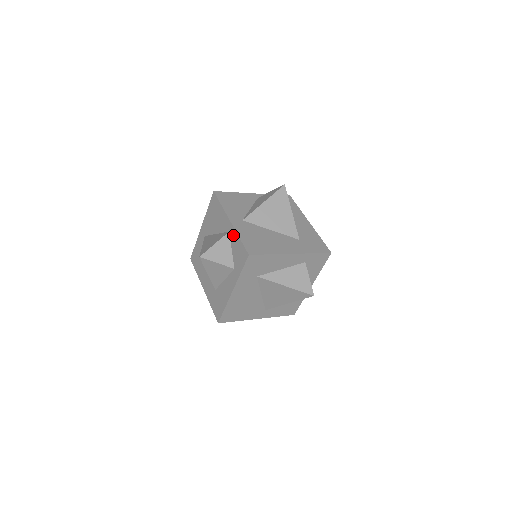
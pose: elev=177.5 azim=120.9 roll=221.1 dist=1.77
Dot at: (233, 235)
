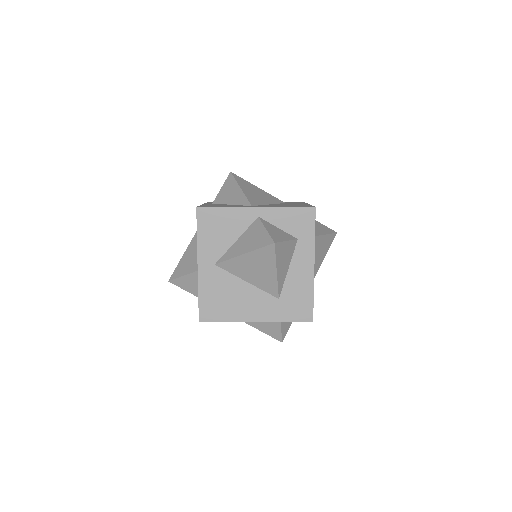
Dot at: occluded
